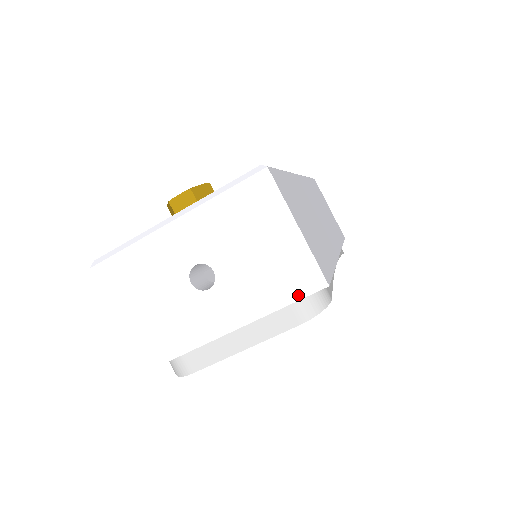
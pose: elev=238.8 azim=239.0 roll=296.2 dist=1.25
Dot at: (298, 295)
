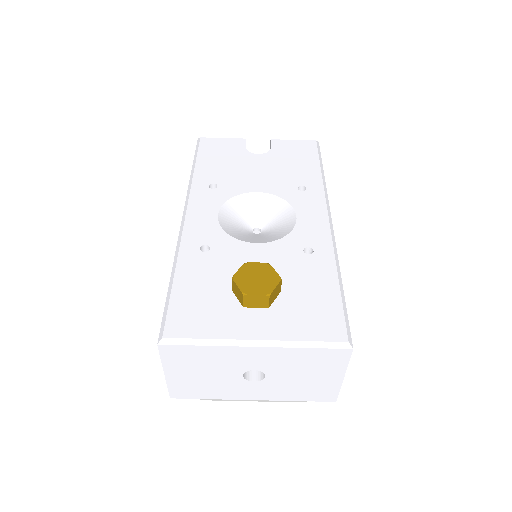
Dot at: (313, 400)
